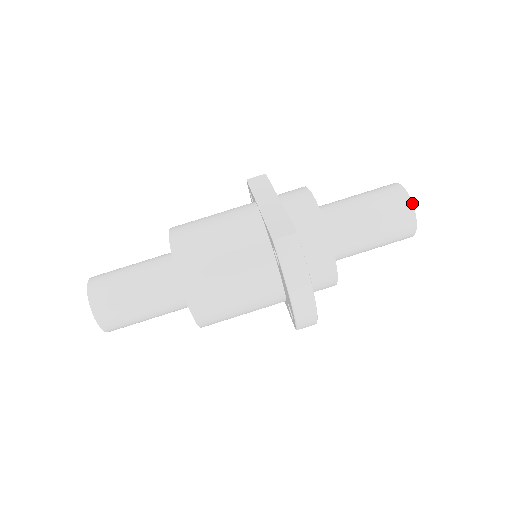
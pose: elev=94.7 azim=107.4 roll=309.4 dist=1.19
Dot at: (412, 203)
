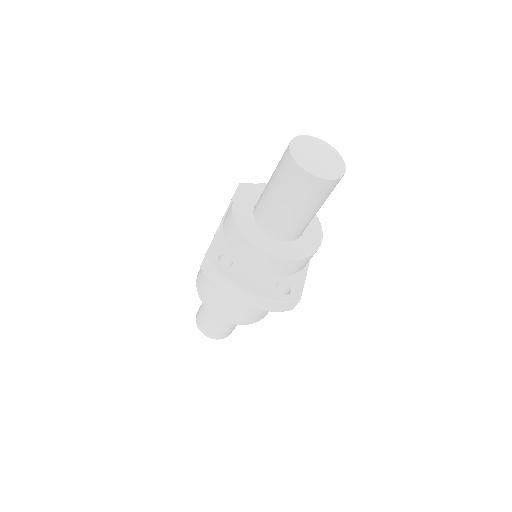
Dot at: (294, 160)
